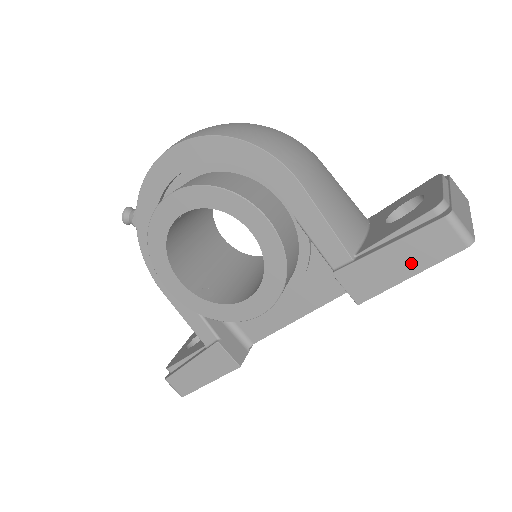
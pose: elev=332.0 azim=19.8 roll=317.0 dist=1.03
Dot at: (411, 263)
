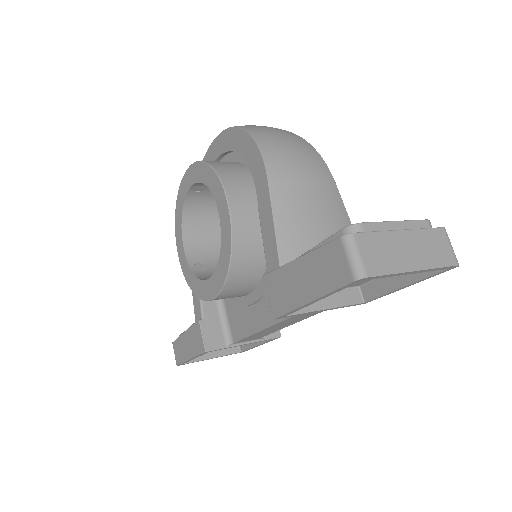
Dot at: (312, 285)
